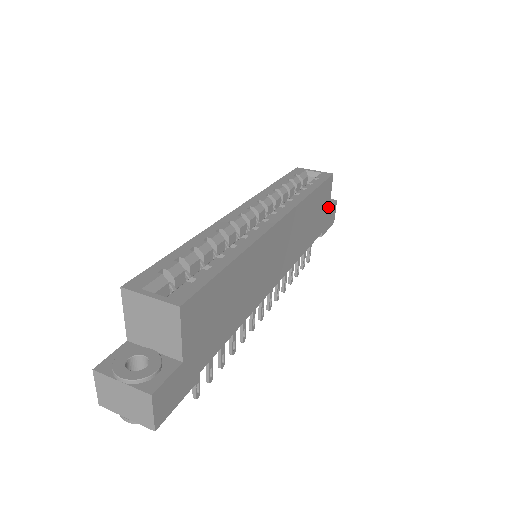
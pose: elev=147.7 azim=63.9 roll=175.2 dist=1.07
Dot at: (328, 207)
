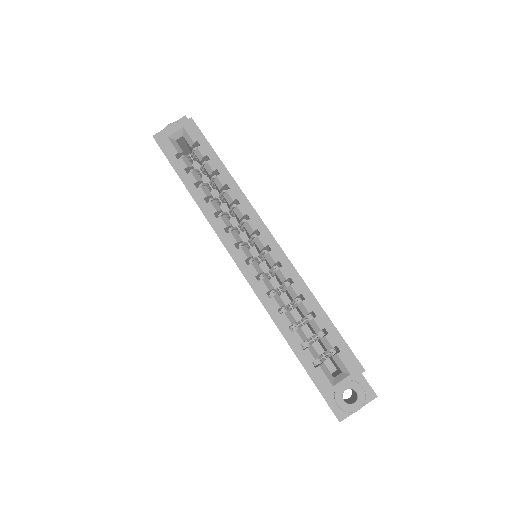
Dot at: occluded
